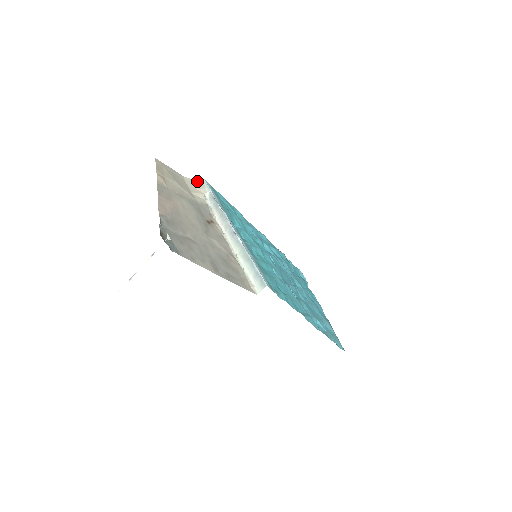
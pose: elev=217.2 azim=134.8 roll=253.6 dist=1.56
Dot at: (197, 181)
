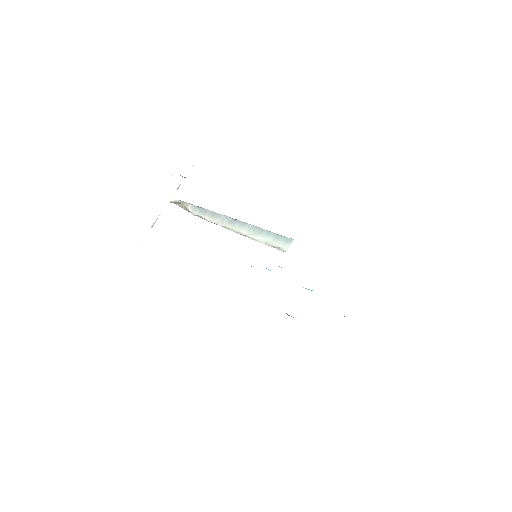
Dot at: (173, 202)
